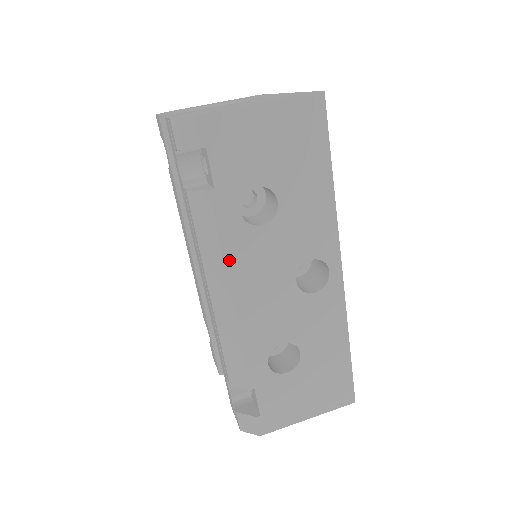
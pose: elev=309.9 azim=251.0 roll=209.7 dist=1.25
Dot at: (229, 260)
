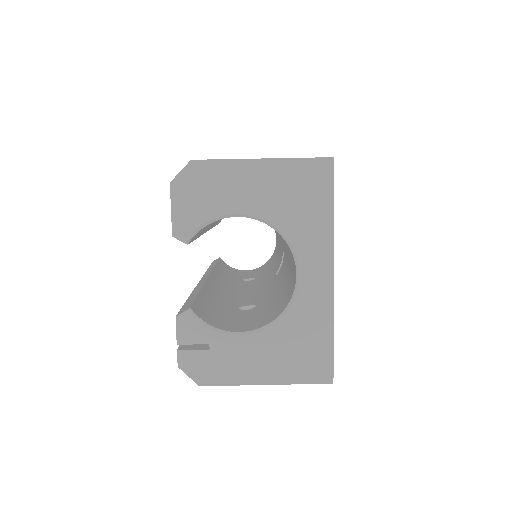
Dot at: occluded
